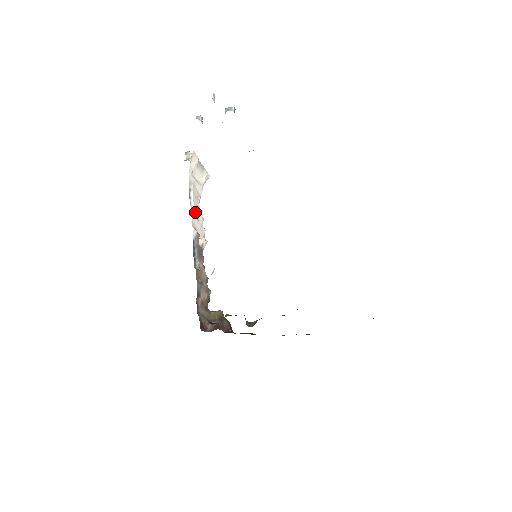
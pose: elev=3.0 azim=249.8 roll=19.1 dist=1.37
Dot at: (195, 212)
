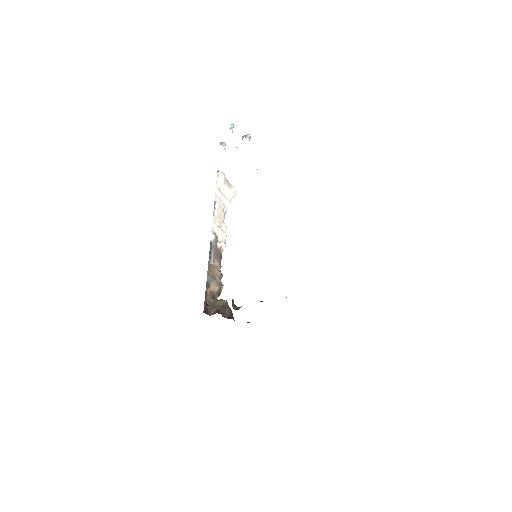
Dot at: (217, 220)
